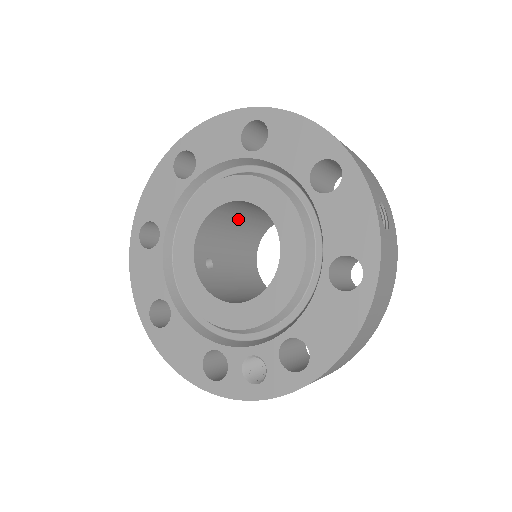
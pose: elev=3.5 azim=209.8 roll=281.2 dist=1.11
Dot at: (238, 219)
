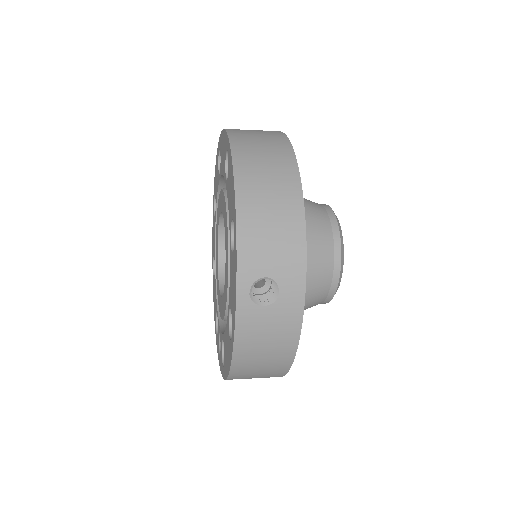
Dot at: occluded
